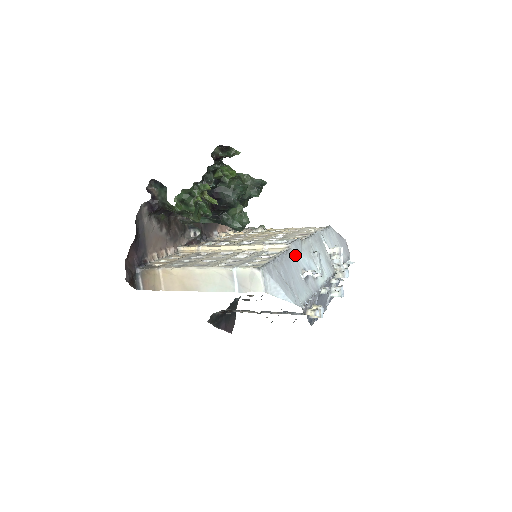
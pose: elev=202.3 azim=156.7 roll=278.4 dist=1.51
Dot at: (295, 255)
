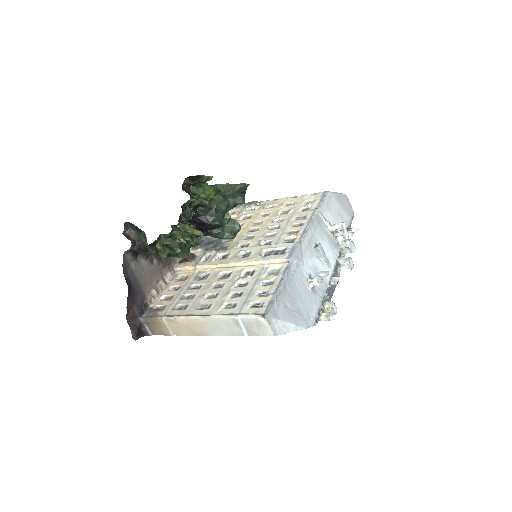
Dot at: (297, 267)
